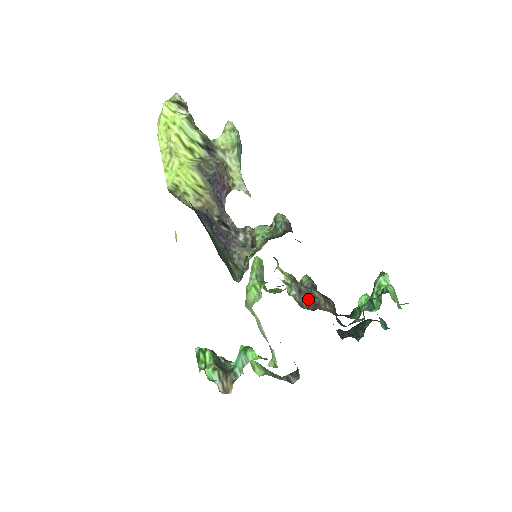
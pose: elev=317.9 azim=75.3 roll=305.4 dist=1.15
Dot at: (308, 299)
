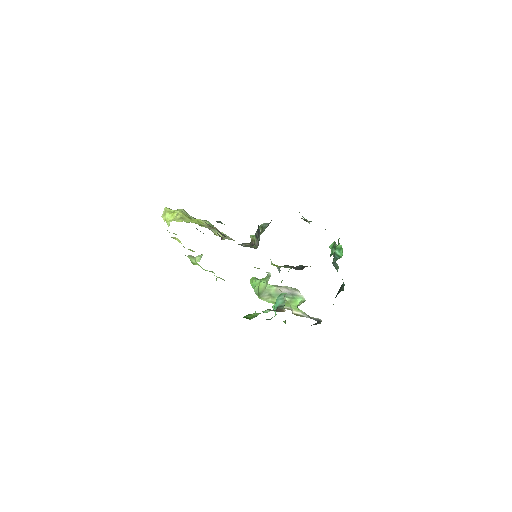
Dot at: (300, 268)
